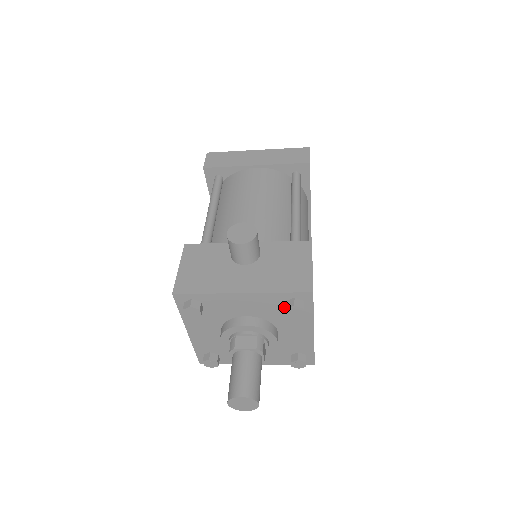
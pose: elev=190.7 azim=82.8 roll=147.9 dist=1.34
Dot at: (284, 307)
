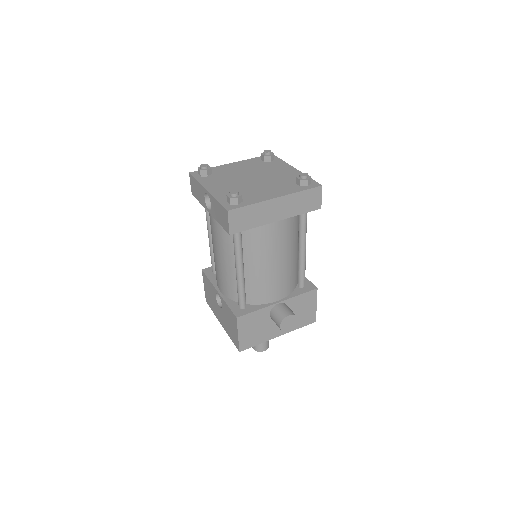
Dot at: occluded
